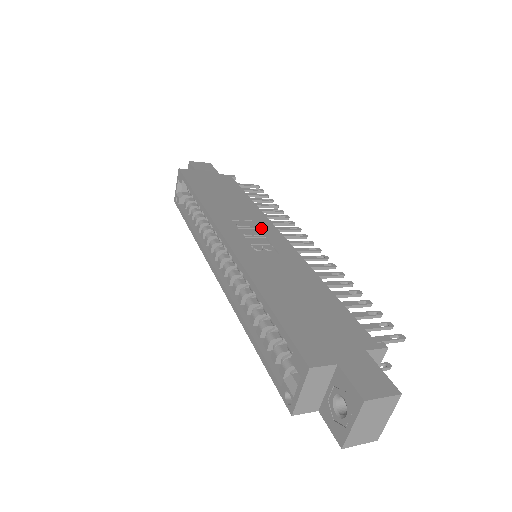
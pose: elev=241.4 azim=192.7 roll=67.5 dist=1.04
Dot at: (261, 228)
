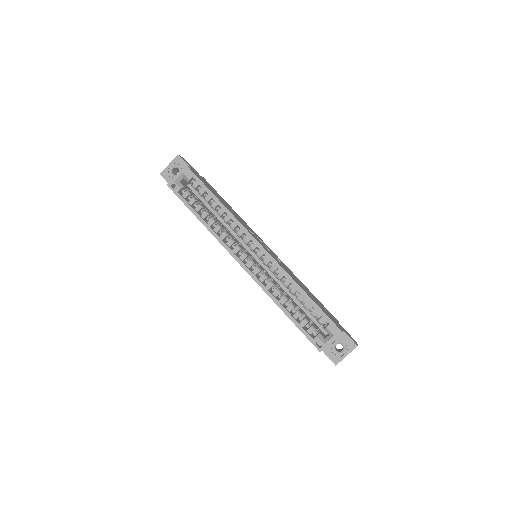
Dot at: (260, 239)
